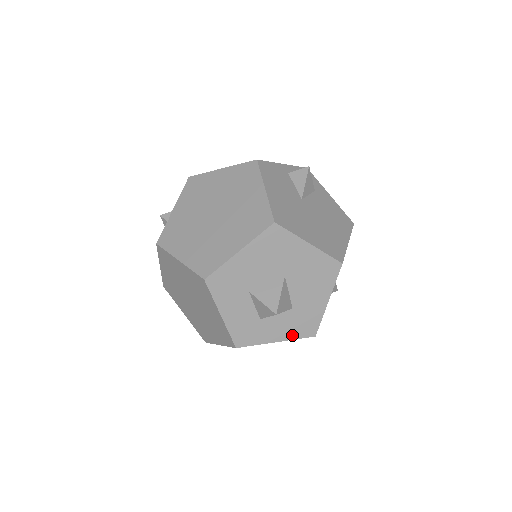
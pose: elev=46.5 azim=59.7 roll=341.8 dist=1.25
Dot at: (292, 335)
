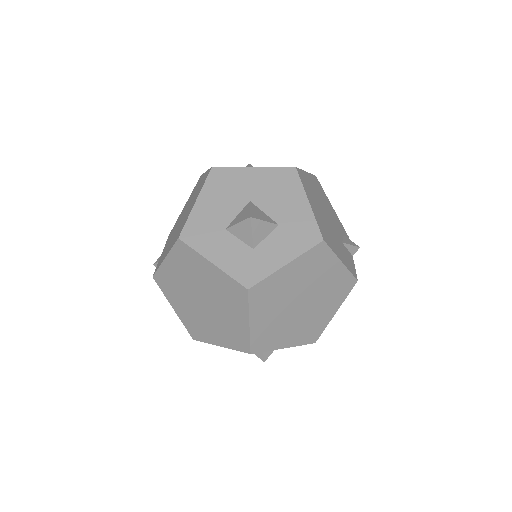
Dot at: (298, 250)
